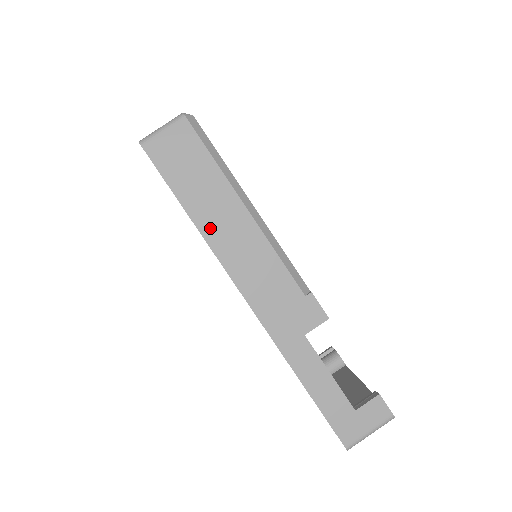
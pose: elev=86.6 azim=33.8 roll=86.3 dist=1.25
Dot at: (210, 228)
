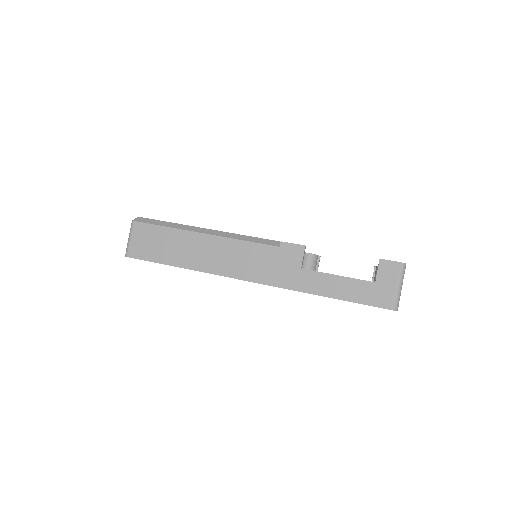
Dot at: (196, 263)
